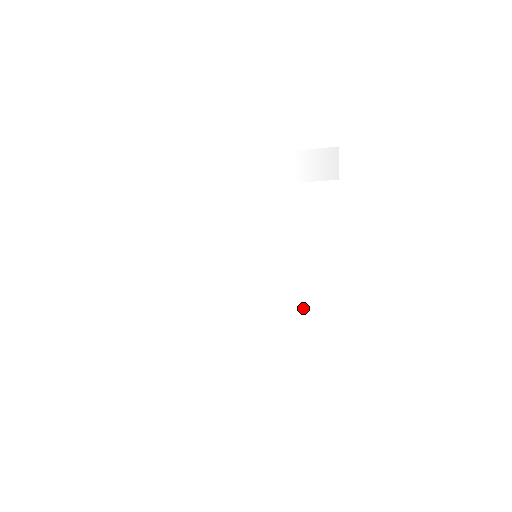
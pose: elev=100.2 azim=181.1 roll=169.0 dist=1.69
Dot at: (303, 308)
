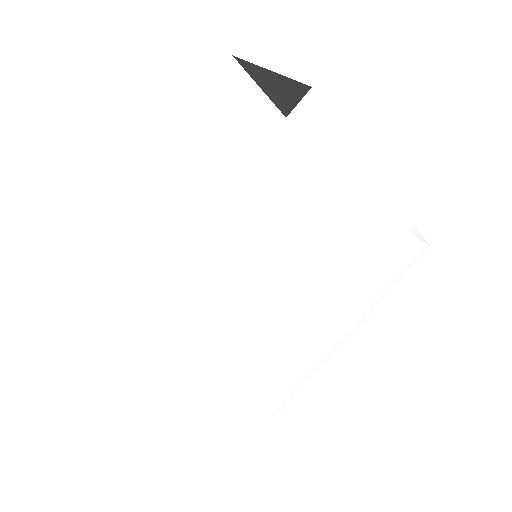
Dot at: (275, 375)
